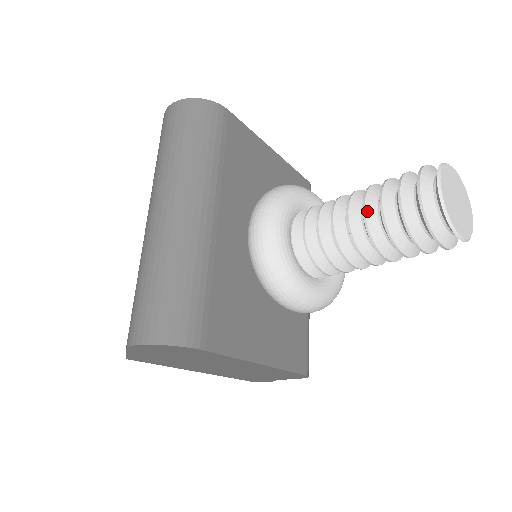
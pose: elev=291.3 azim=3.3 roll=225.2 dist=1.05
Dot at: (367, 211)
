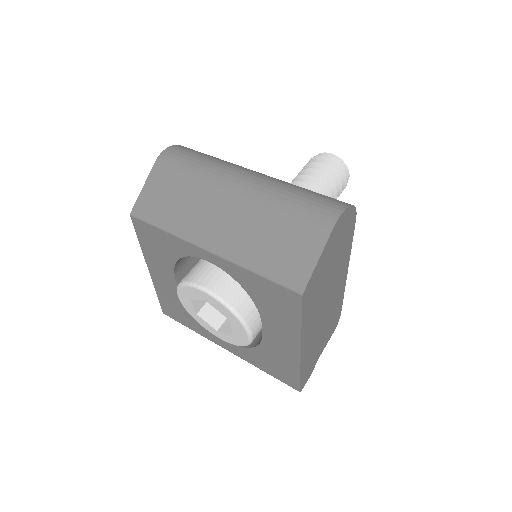
Dot at: (314, 176)
